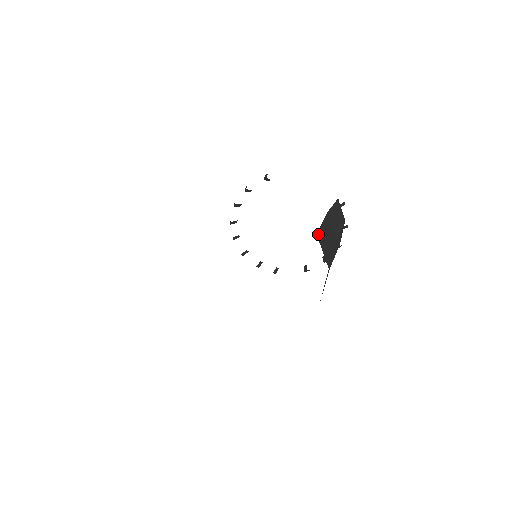
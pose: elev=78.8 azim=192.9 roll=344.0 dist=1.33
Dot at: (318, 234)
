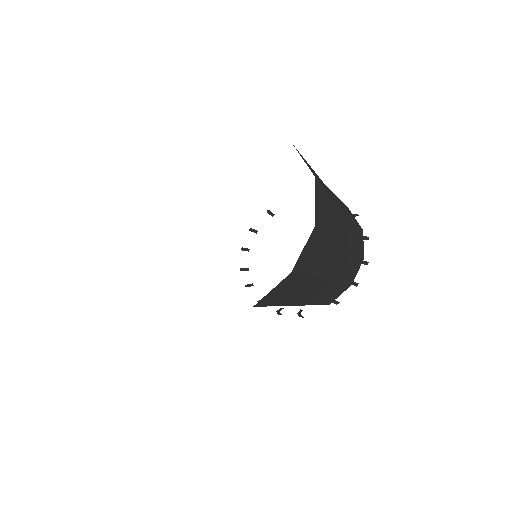
Dot at: occluded
